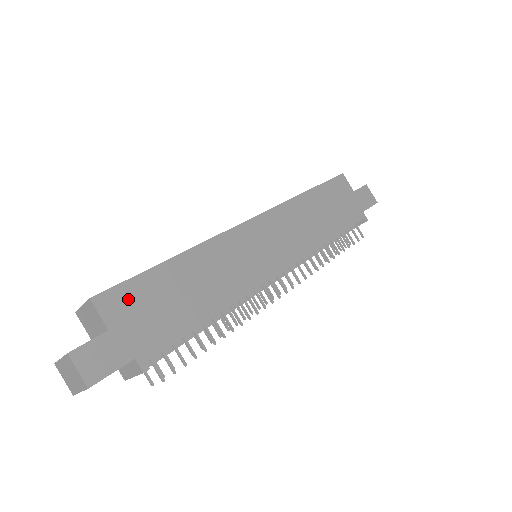
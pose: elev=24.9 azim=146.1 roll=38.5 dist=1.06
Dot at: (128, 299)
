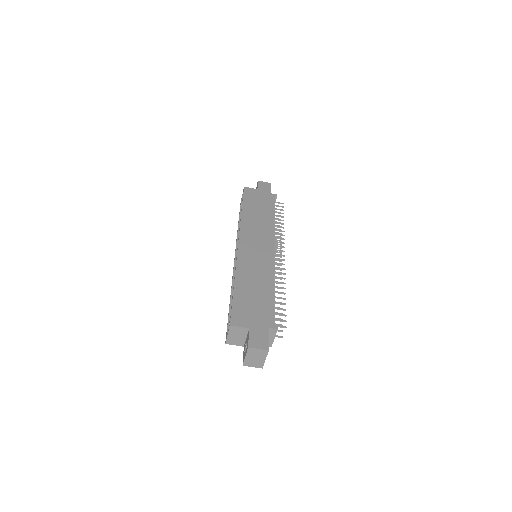
Dot at: (241, 313)
